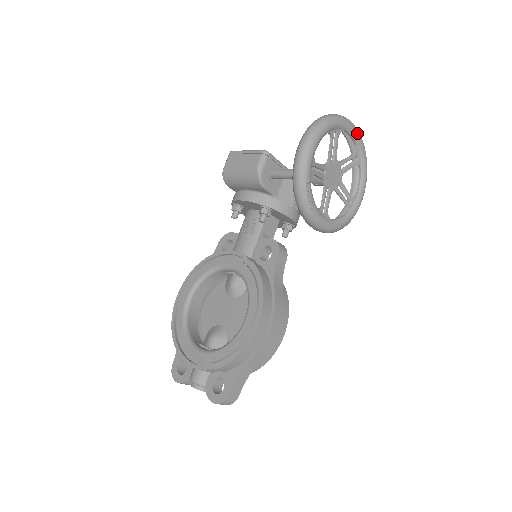
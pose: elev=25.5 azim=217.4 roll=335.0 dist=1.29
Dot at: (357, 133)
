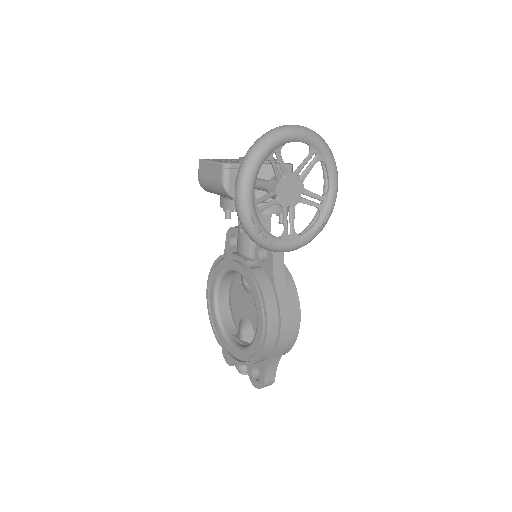
Dot at: (304, 135)
